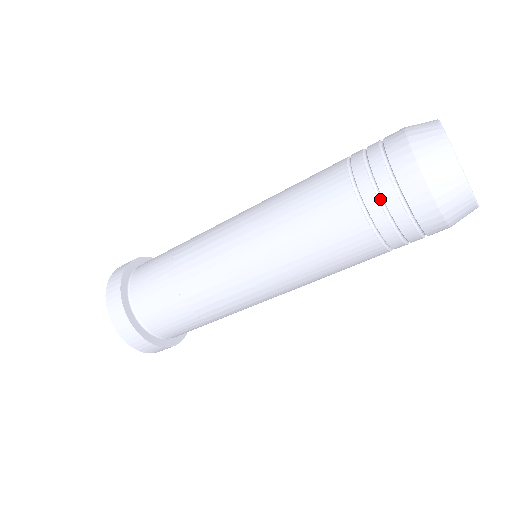
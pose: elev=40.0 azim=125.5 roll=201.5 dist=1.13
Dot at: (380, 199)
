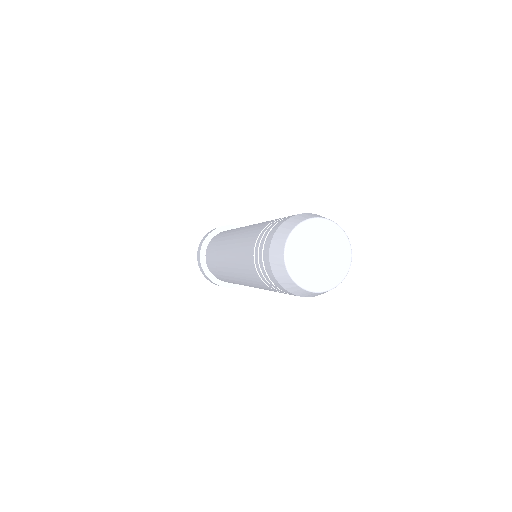
Dot at: occluded
